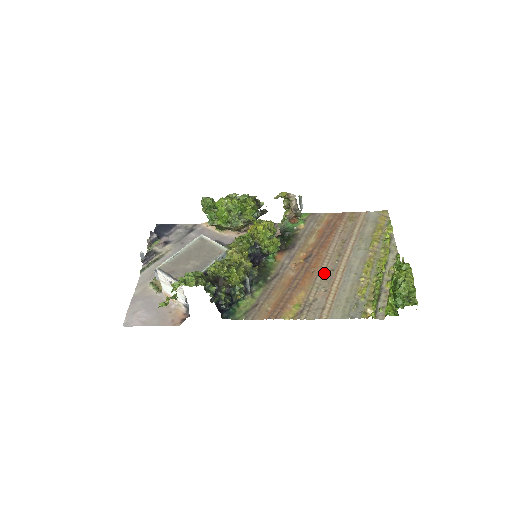
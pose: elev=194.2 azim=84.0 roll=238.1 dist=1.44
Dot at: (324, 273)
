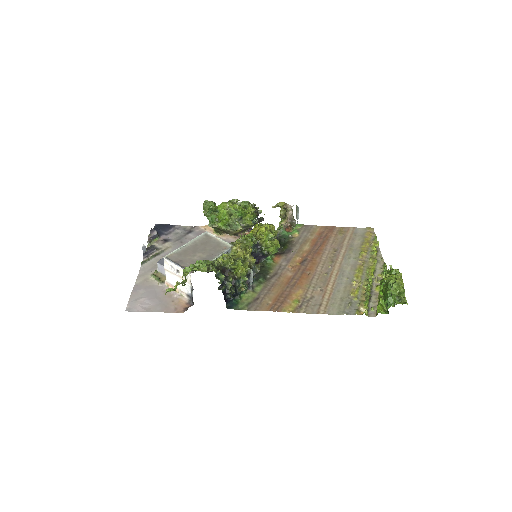
Dot at: (319, 275)
